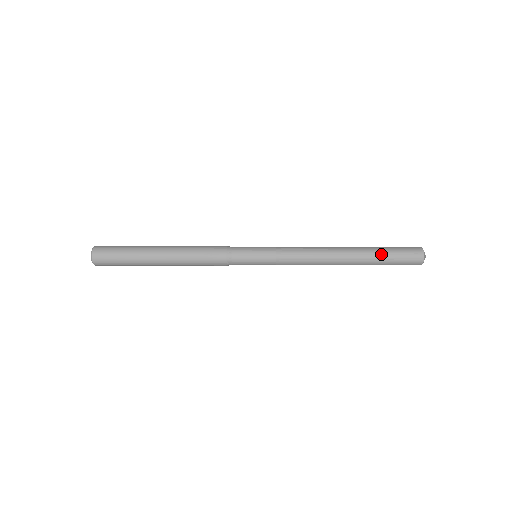
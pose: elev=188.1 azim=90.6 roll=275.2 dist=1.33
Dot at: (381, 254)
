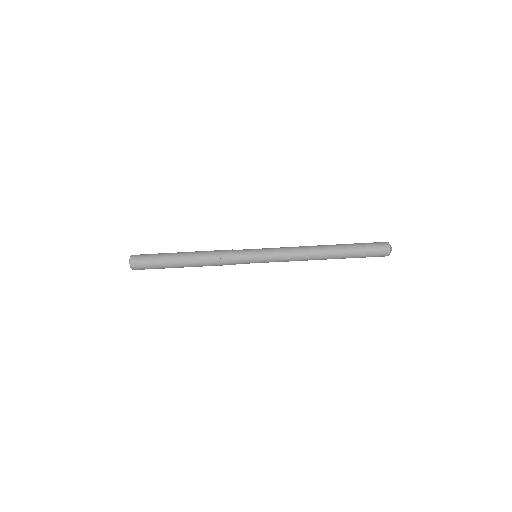
Dot at: (355, 249)
